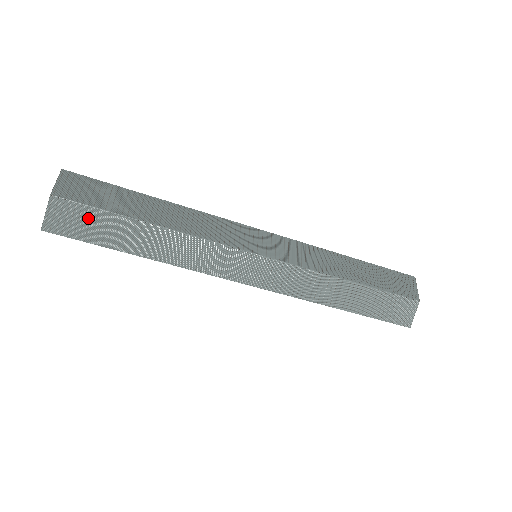
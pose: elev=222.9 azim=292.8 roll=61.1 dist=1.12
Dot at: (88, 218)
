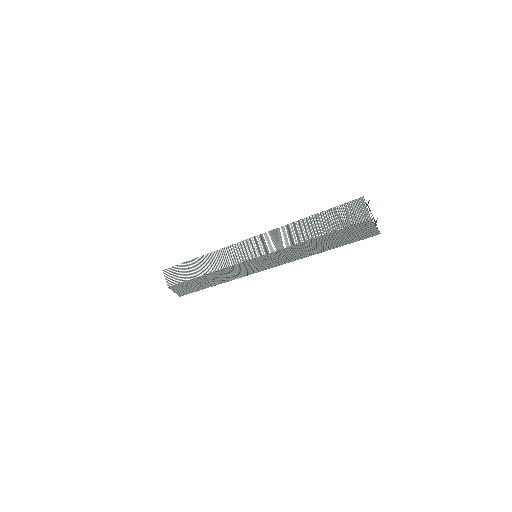
Dot at: (185, 286)
